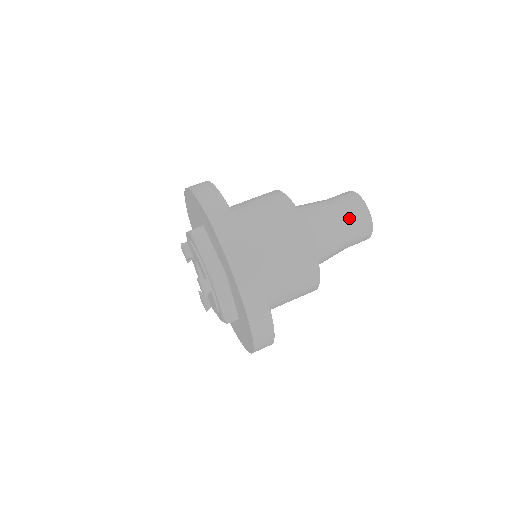
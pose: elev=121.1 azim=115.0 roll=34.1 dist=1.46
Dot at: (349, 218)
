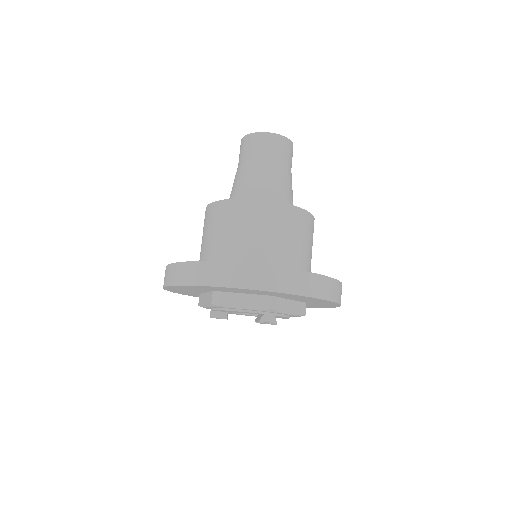
Dot at: (272, 155)
